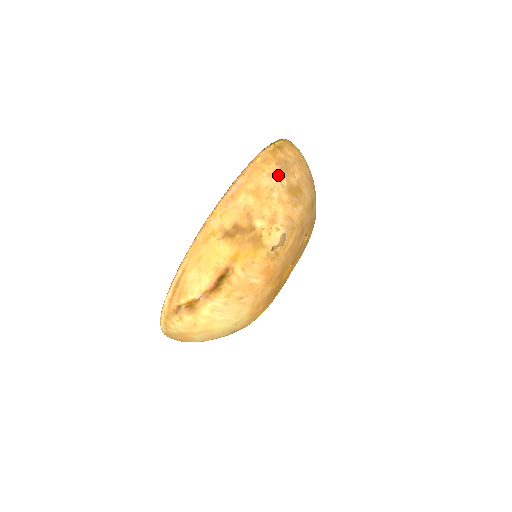
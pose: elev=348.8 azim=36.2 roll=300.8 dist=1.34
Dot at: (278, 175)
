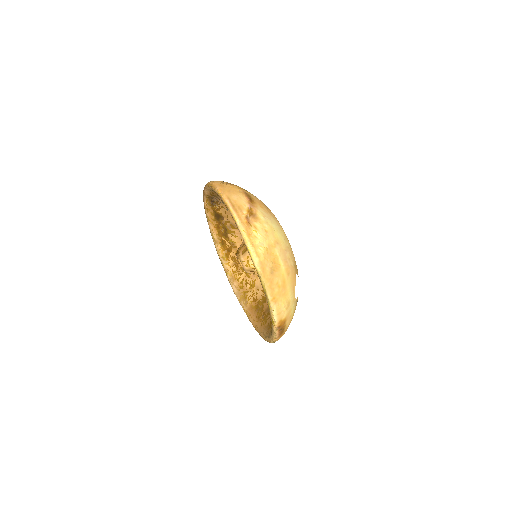
Dot at: occluded
